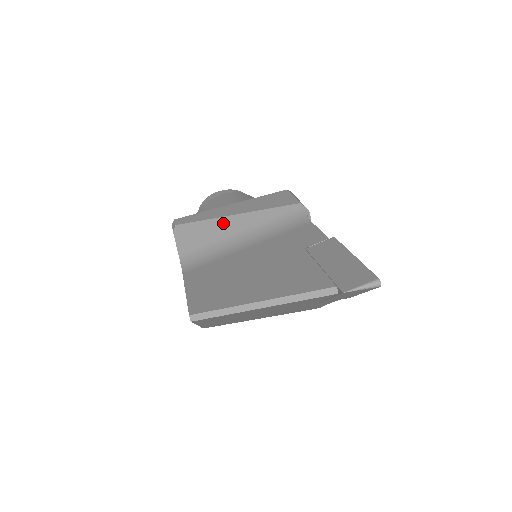
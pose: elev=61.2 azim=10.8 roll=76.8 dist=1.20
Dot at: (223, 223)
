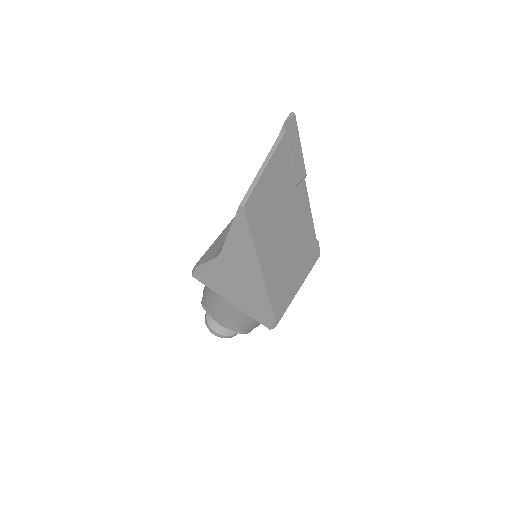
Dot at: (218, 239)
